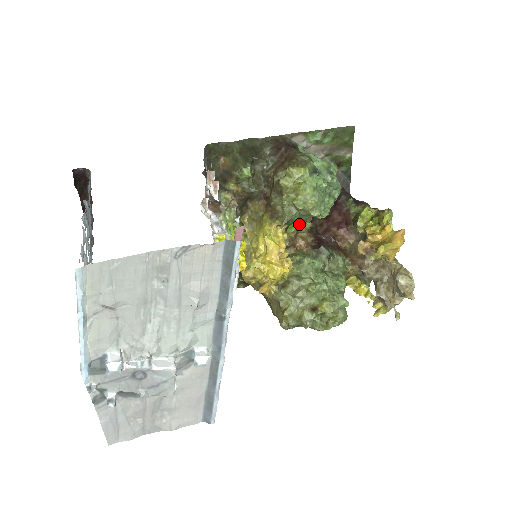
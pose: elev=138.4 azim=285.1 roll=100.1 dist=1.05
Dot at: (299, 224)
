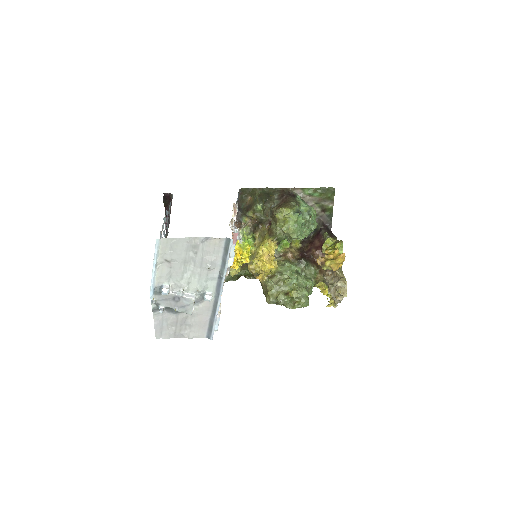
Dot at: (288, 242)
